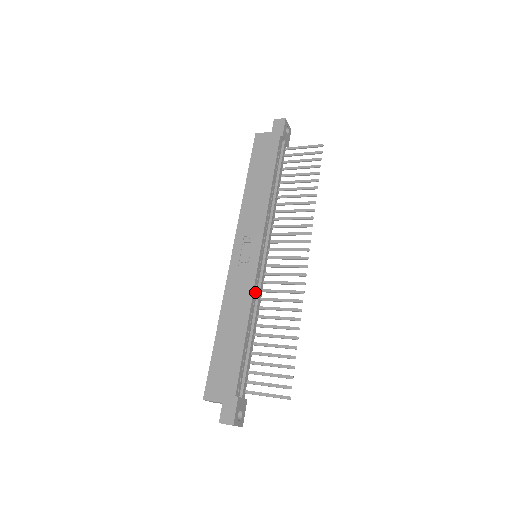
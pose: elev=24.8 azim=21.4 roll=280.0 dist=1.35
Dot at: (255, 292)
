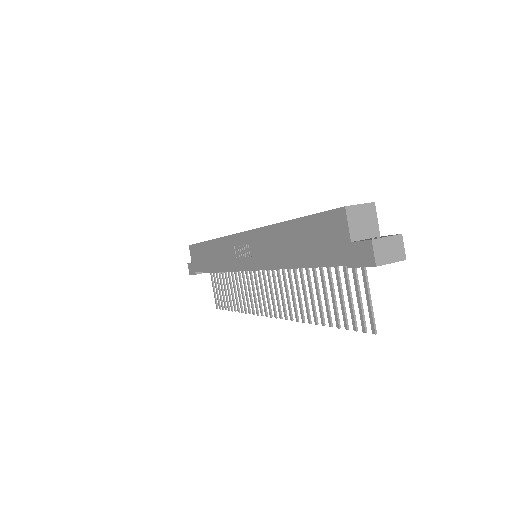
Dot at: occluded
